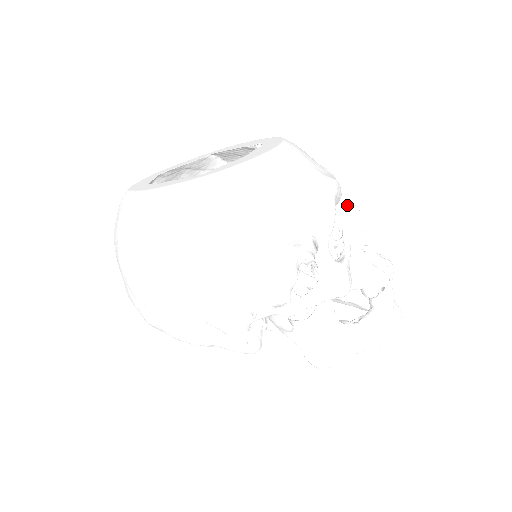
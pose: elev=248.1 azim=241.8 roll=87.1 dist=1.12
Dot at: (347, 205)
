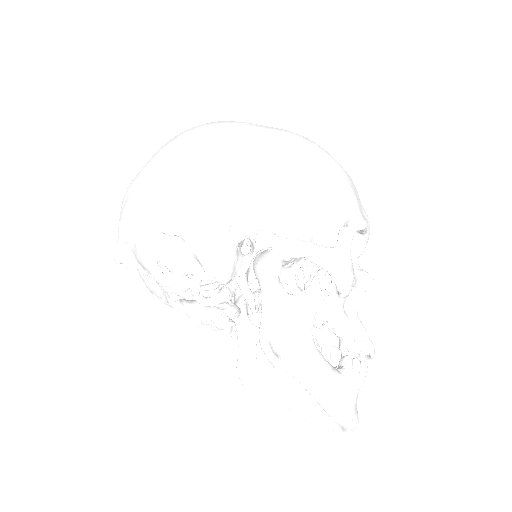
Dot at: occluded
